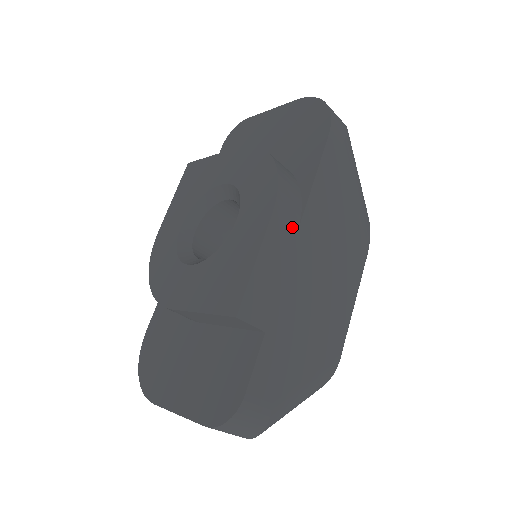
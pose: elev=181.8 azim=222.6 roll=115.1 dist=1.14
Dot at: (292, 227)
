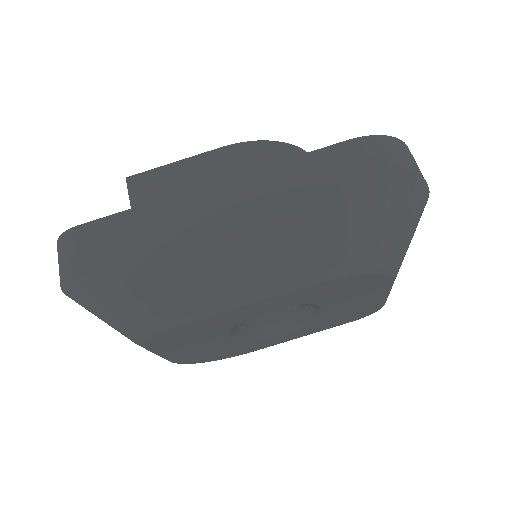
Dot at: (230, 170)
